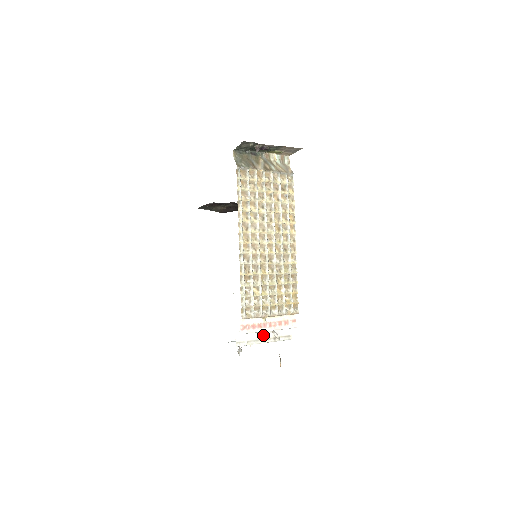
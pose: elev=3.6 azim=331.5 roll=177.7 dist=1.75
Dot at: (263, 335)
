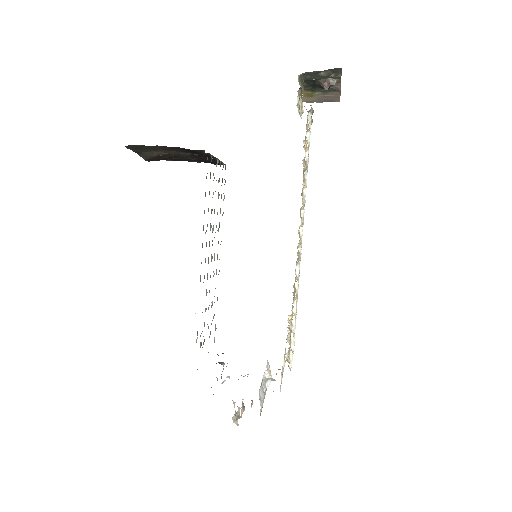
Dot at: occluded
